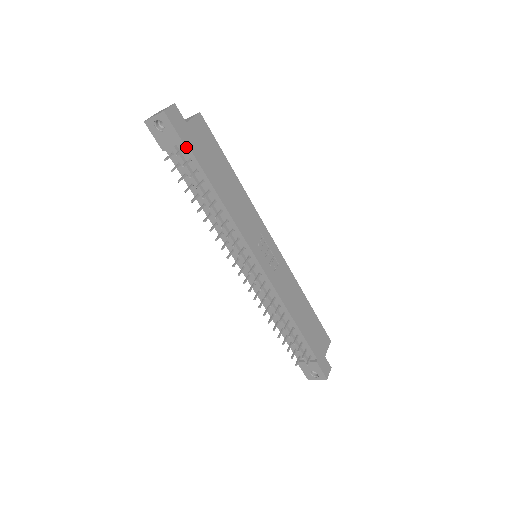
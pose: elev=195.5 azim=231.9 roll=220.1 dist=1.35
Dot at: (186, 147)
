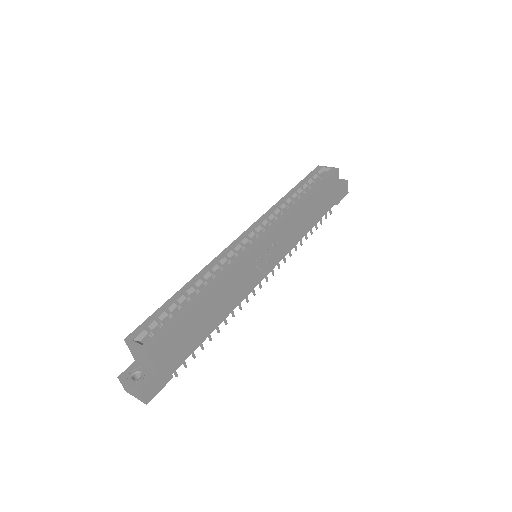
Dot at: (174, 368)
